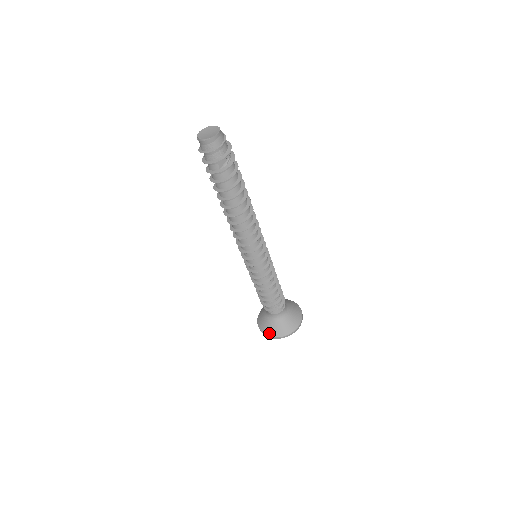
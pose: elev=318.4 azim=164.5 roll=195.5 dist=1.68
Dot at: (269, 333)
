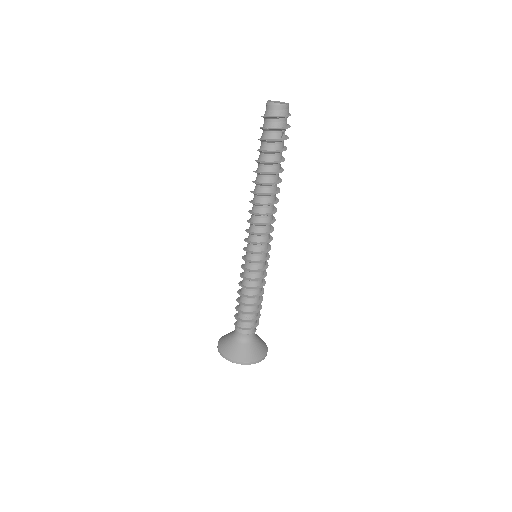
Dot at: (245, 359)
